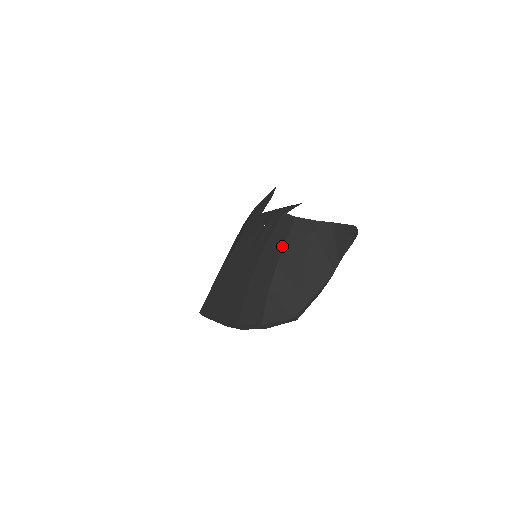
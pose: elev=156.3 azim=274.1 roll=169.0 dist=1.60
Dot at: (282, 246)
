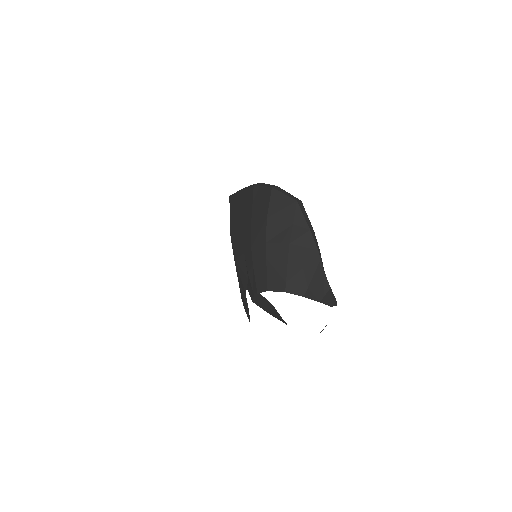
Dot at: occluded
